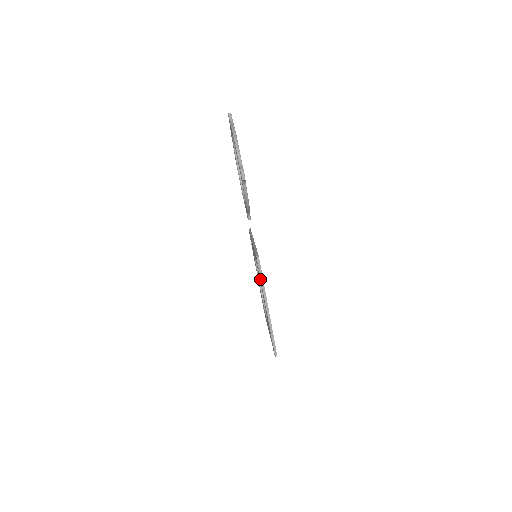
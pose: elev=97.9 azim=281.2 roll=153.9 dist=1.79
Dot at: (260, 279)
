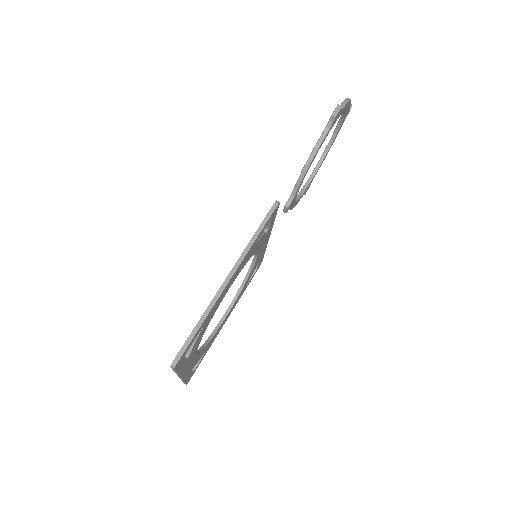
Dot at: occluded
